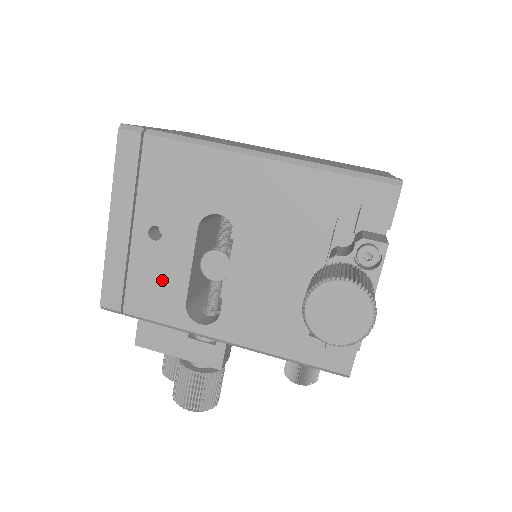
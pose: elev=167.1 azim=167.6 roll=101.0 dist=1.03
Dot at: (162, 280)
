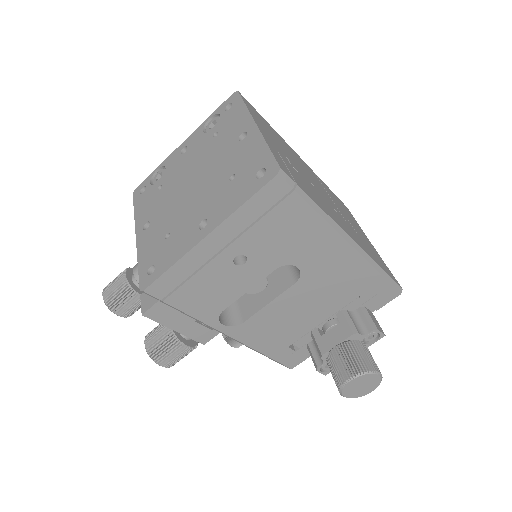
Dot at: (218, 291)
